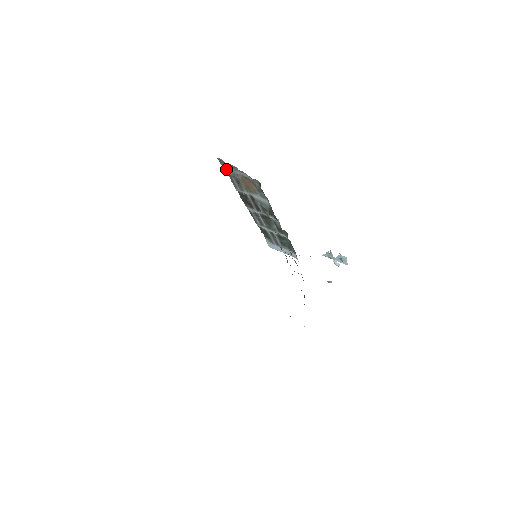
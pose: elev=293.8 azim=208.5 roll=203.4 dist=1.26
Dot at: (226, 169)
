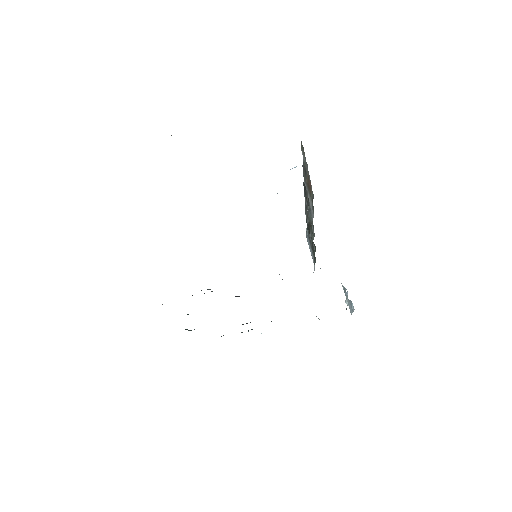
Dot at: (302, 153)
